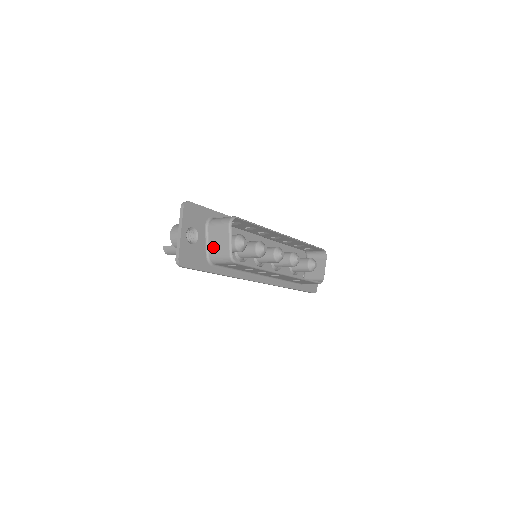
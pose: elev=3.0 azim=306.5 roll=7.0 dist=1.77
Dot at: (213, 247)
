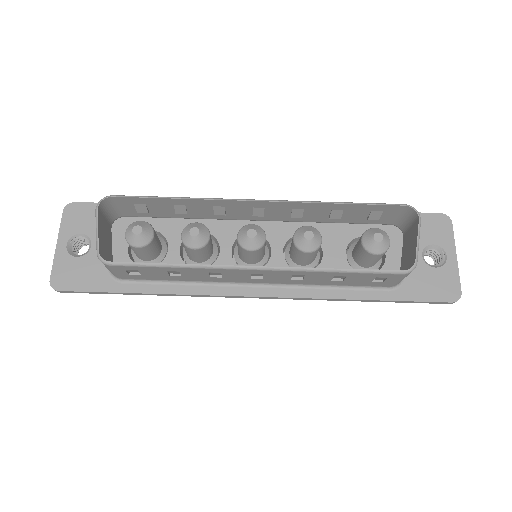
Dot at: occluded
